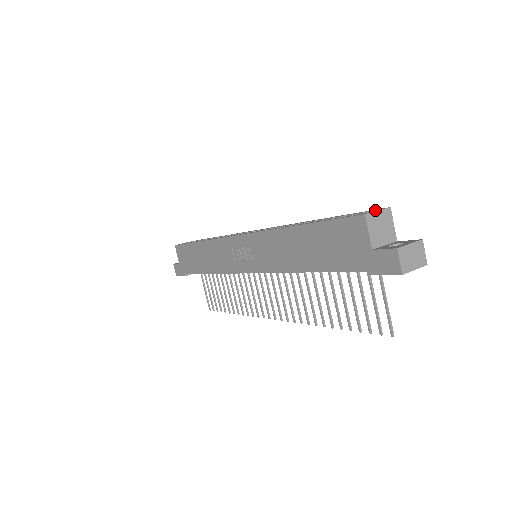
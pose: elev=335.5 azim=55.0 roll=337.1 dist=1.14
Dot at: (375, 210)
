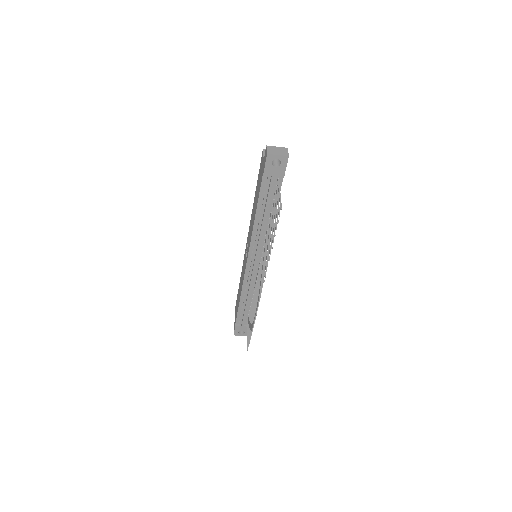
Dot at: occluded
